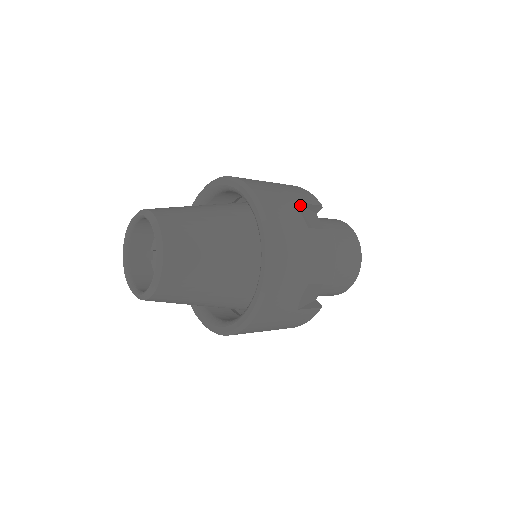
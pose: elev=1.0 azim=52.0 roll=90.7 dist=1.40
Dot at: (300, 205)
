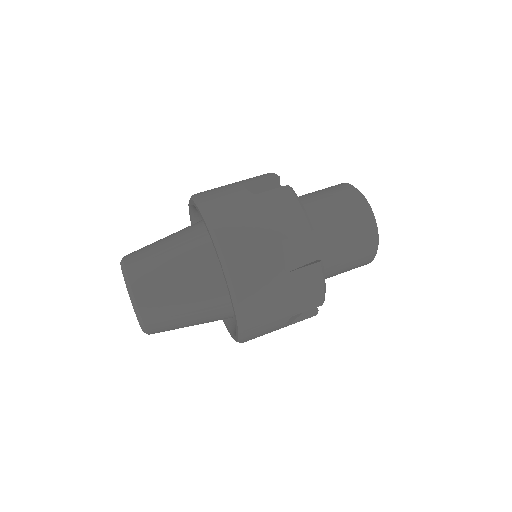
Dot at: (280, 243)
